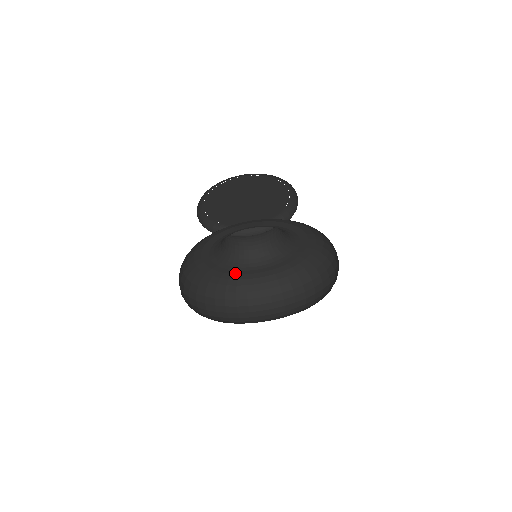
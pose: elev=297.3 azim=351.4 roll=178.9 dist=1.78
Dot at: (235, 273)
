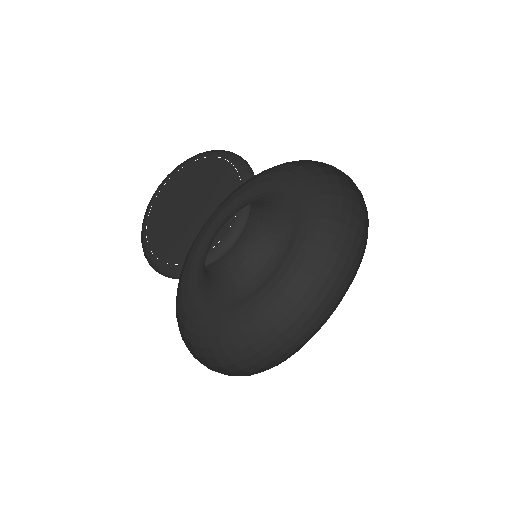
Dot at: (196, 305)
